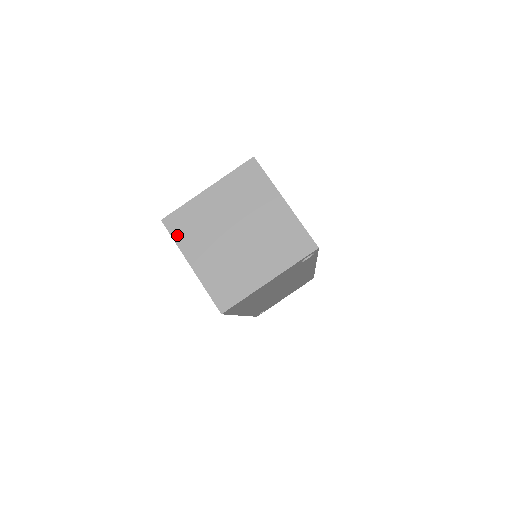
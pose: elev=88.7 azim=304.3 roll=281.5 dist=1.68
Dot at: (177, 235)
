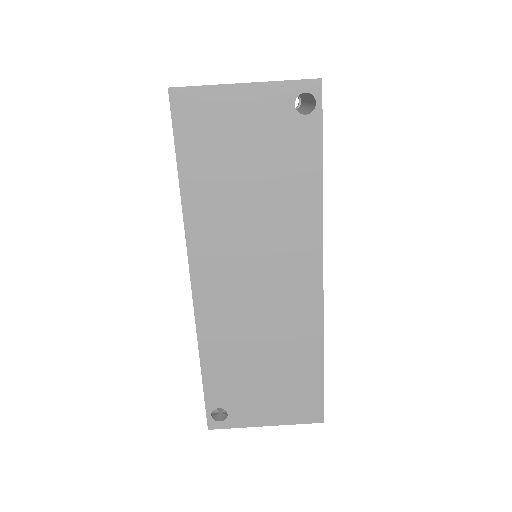
Dot at: occluded
